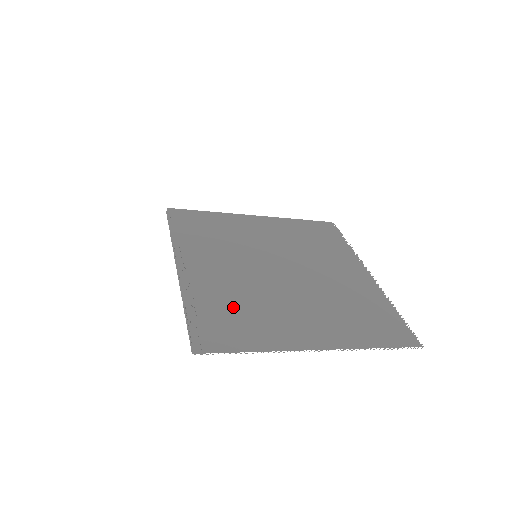
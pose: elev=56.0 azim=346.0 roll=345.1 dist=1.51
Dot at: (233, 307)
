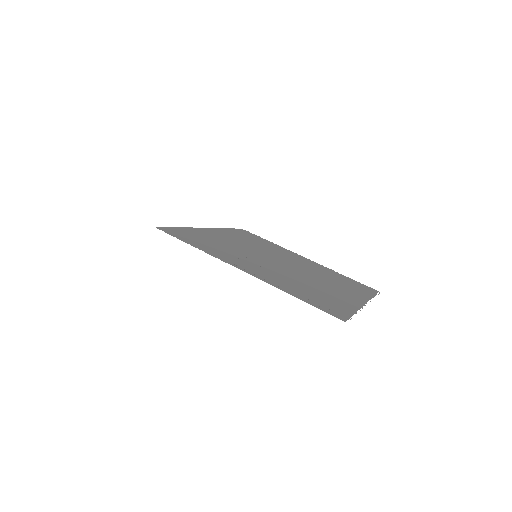
Dot at: (307, 290)
